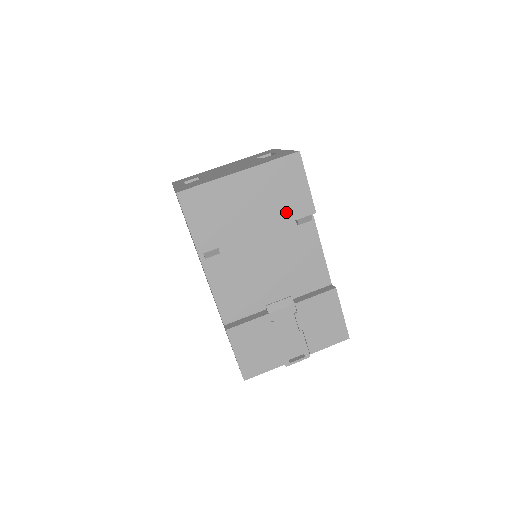
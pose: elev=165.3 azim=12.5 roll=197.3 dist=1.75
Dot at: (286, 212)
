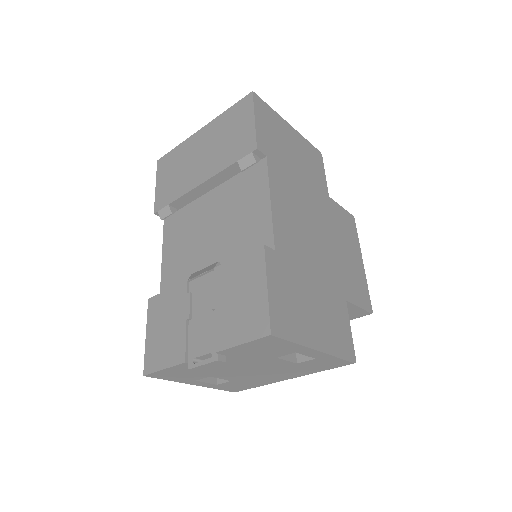
Dot at: (229, 156)
